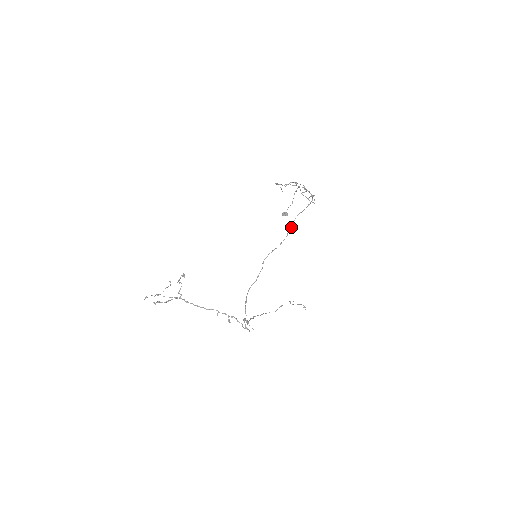
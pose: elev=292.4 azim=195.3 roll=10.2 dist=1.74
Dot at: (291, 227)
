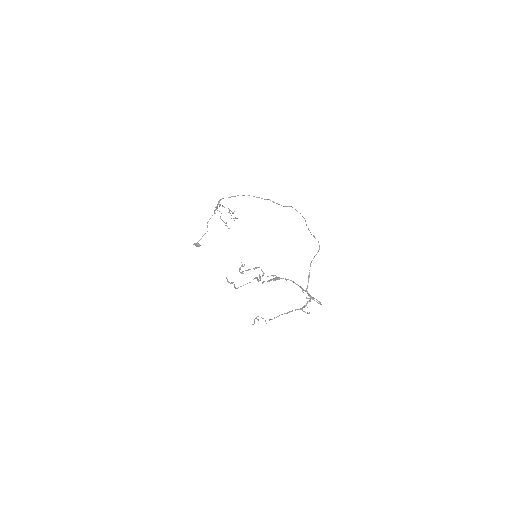
Dot at: occluded
